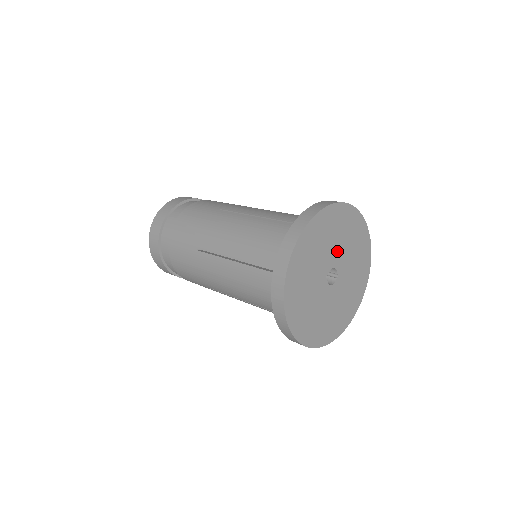
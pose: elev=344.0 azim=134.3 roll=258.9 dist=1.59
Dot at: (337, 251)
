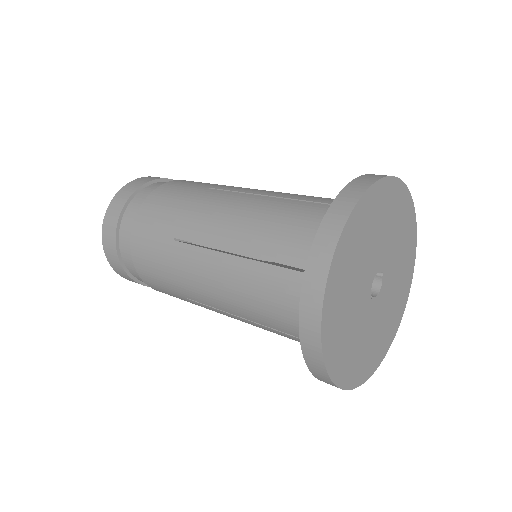
Dot at: (369, 262)
